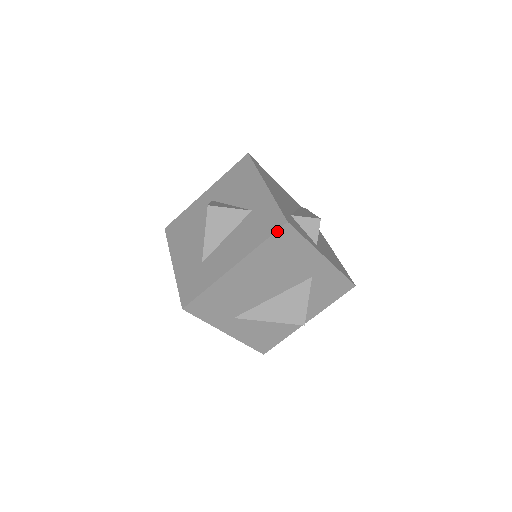
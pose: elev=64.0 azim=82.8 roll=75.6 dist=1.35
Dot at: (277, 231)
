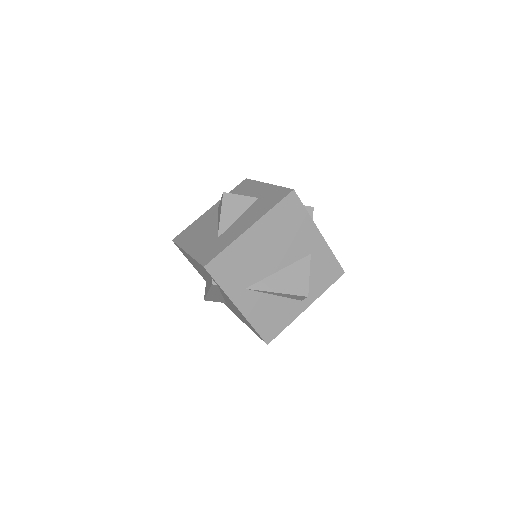
Dot at: (286, 197)
